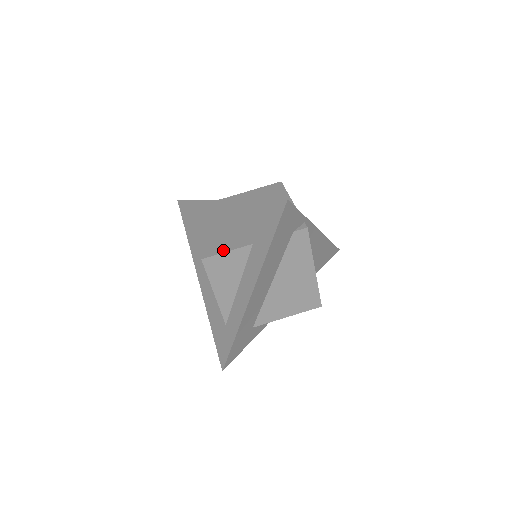
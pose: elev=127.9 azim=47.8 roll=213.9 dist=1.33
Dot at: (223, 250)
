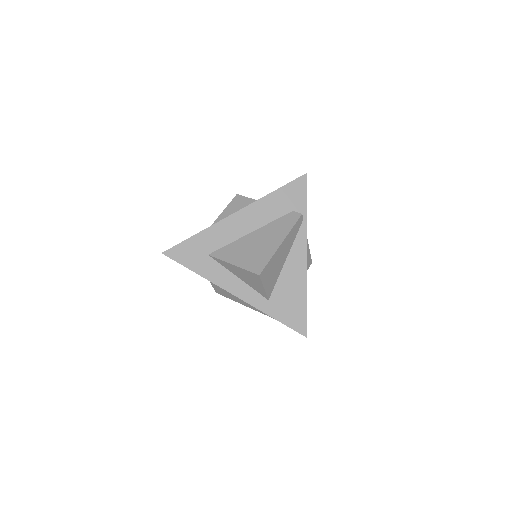
Dot at: (250, 200)
